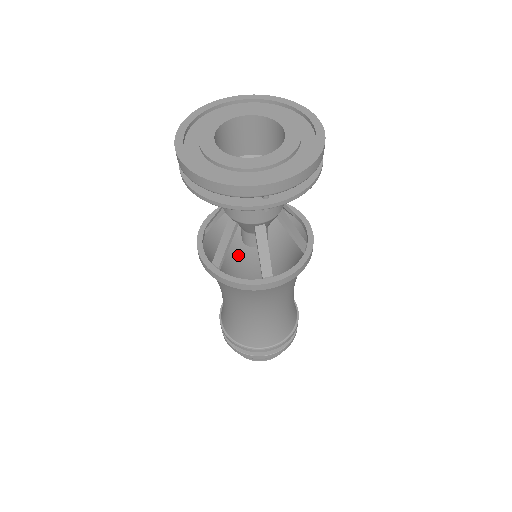
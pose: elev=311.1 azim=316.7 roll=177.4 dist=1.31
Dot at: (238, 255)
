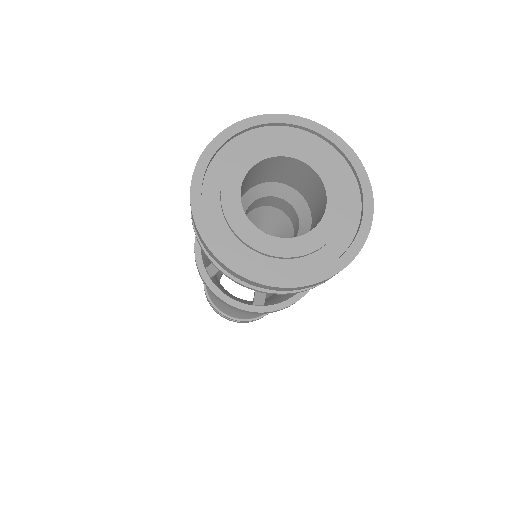
Dot at: occluded
